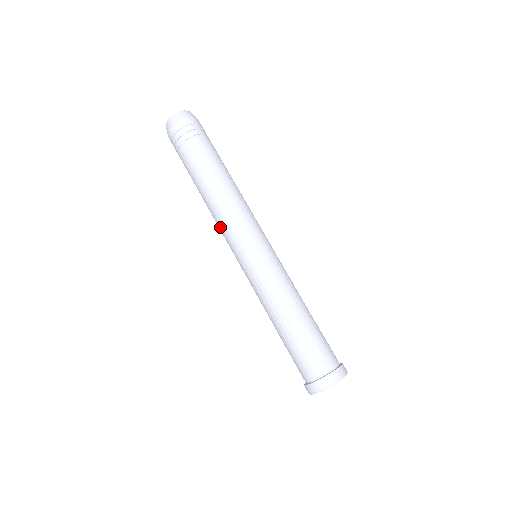
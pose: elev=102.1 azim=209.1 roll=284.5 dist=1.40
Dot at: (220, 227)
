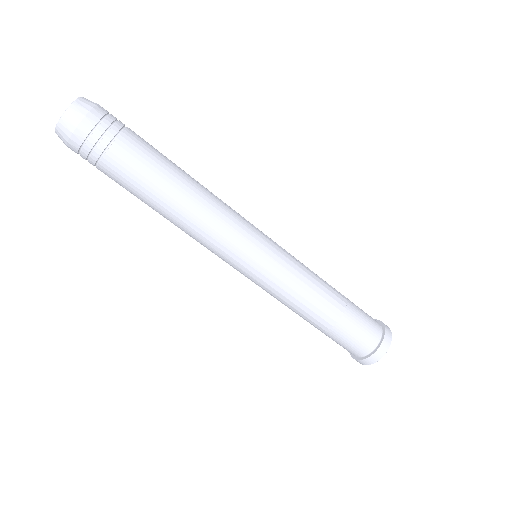
Dot at: (205, 242)
